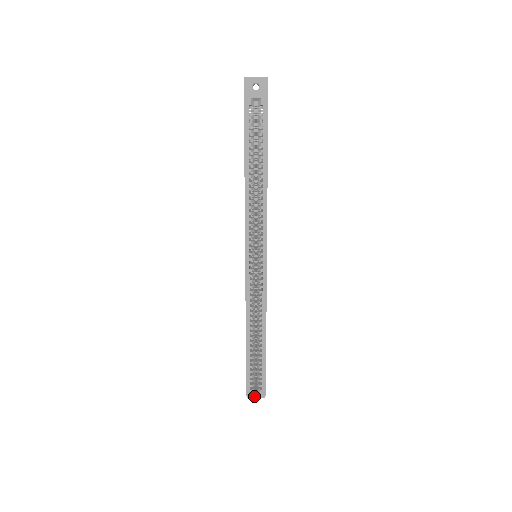
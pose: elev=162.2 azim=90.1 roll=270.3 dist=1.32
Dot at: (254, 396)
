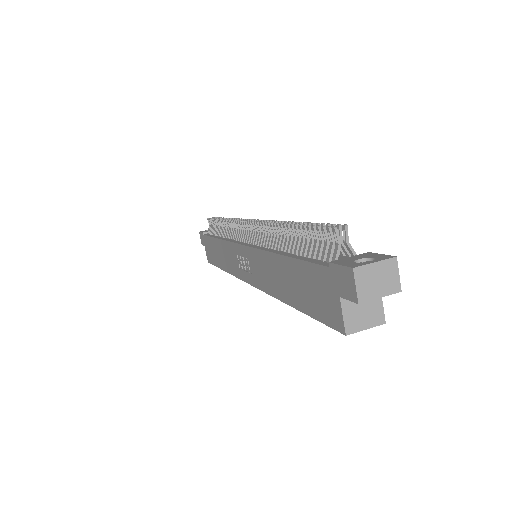
Dot at: occluded
